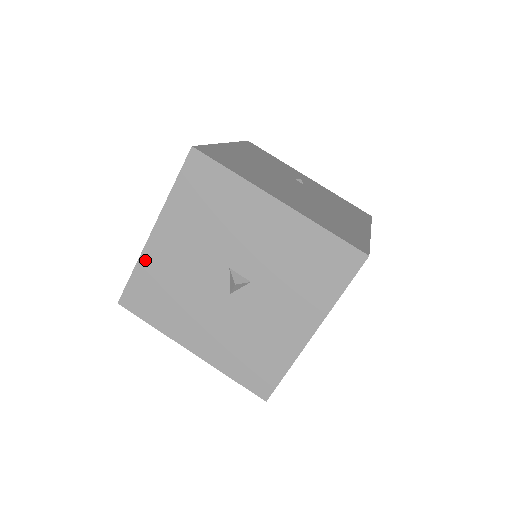
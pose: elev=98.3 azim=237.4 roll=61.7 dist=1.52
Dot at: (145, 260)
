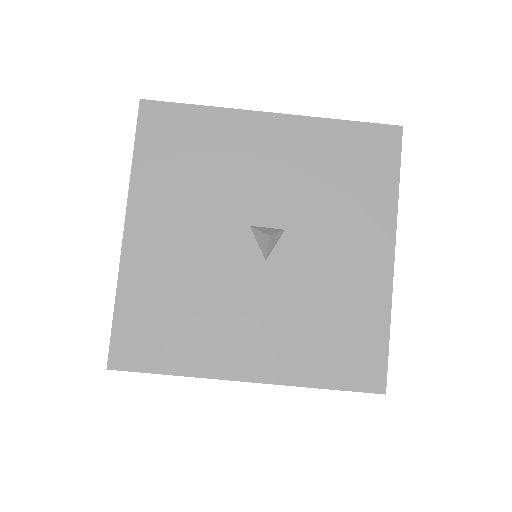
Dot at: (128, 277)
